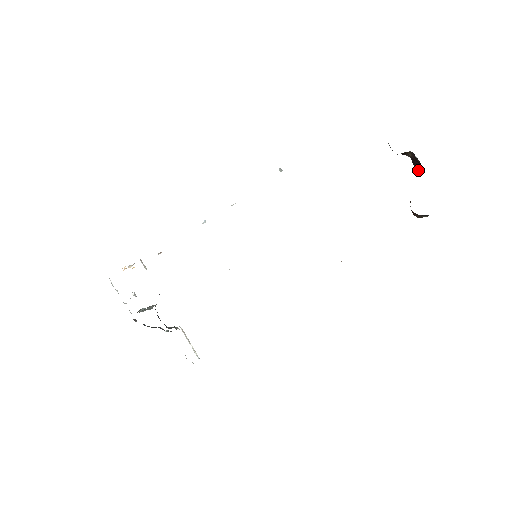
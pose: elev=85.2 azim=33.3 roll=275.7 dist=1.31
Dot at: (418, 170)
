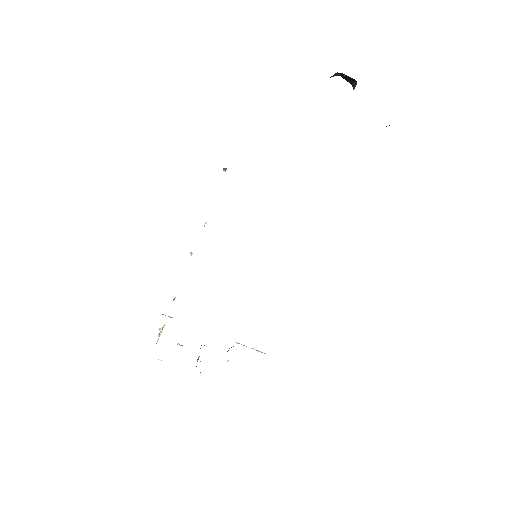
Dot at: (354, 85)
